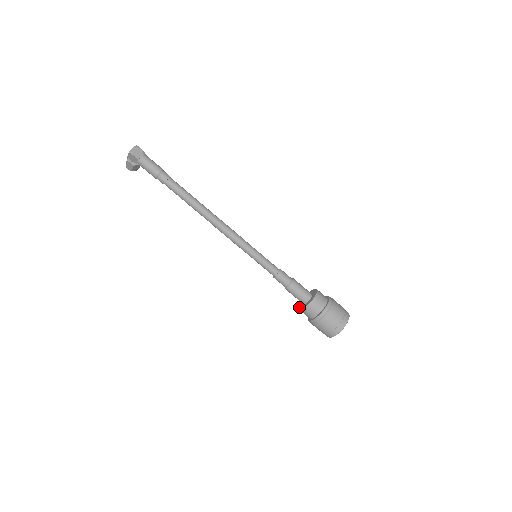
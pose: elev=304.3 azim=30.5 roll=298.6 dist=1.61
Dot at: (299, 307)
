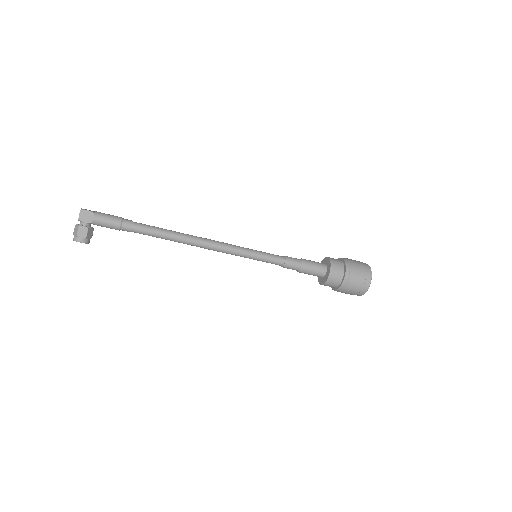
Dot at: (325, 281)
